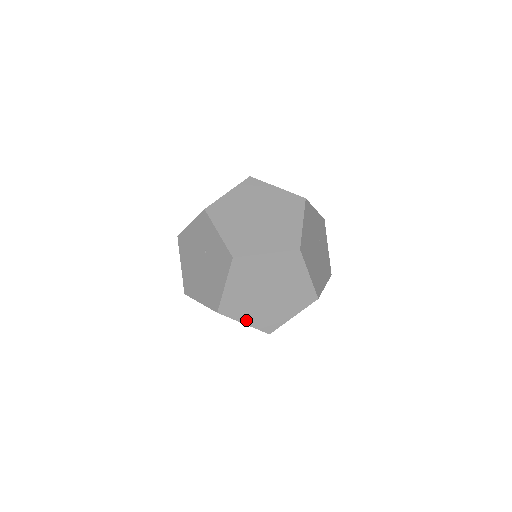
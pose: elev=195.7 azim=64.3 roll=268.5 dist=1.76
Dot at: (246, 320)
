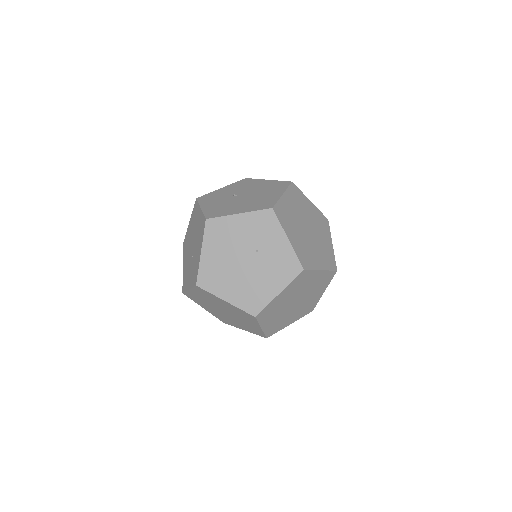
Dot at: (265, 325)
